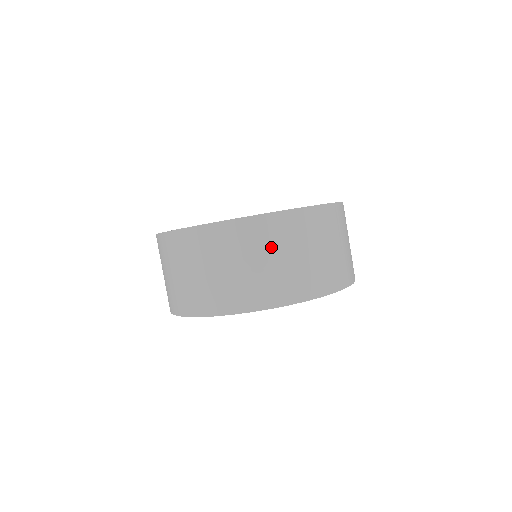
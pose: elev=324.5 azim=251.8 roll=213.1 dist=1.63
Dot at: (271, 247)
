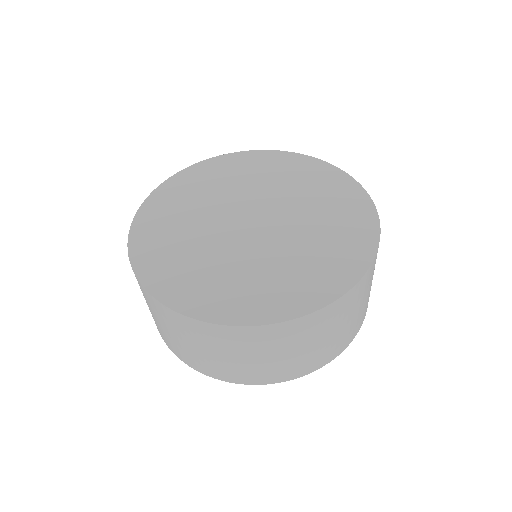
Dot at: (299, 342)
